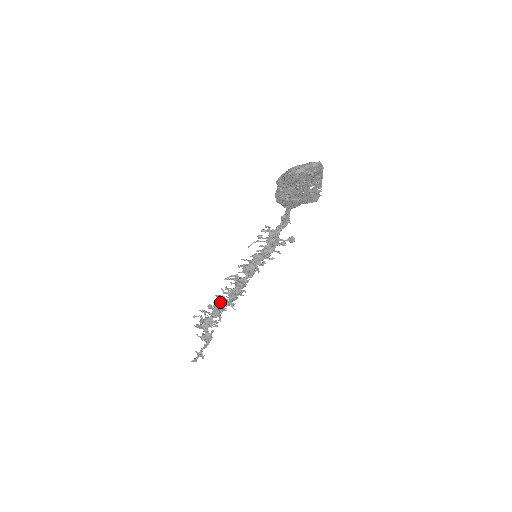
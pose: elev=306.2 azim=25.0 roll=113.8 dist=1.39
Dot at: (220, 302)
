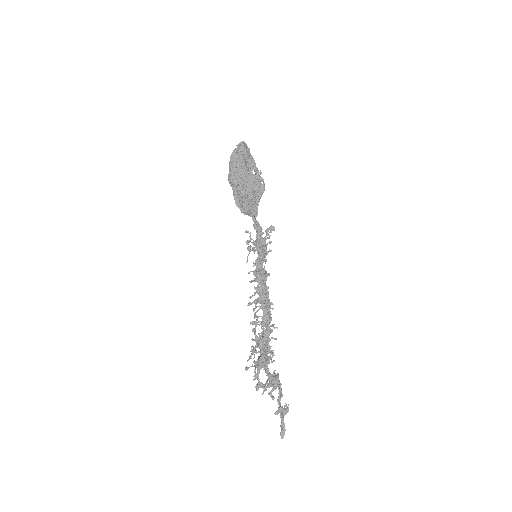
Dot at: occluded
